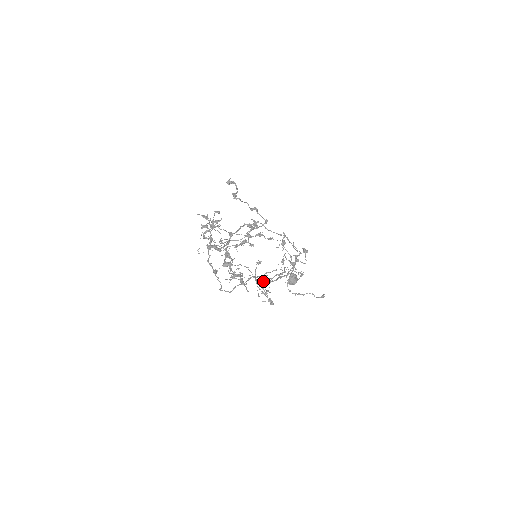
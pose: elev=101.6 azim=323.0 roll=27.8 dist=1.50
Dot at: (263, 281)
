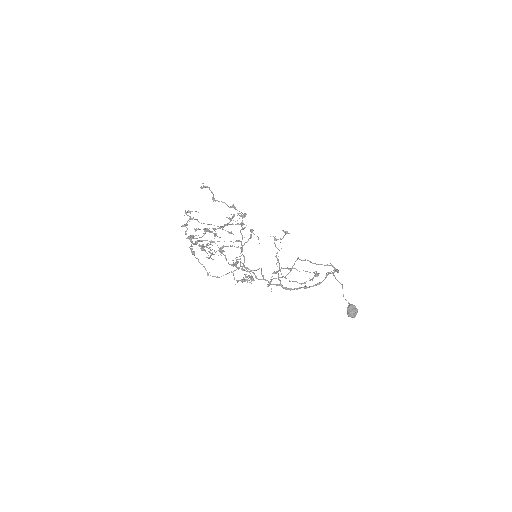
Dot at: (222, 247)
